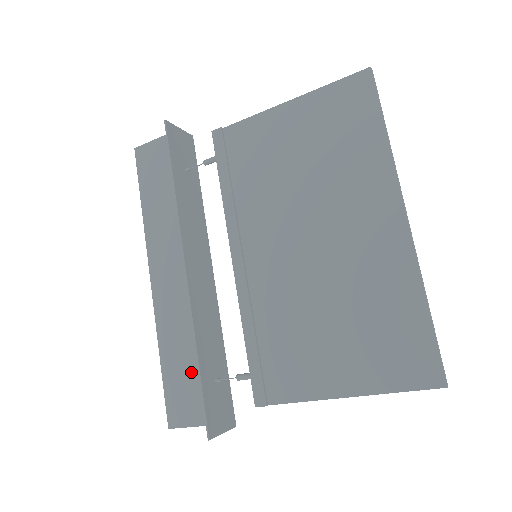
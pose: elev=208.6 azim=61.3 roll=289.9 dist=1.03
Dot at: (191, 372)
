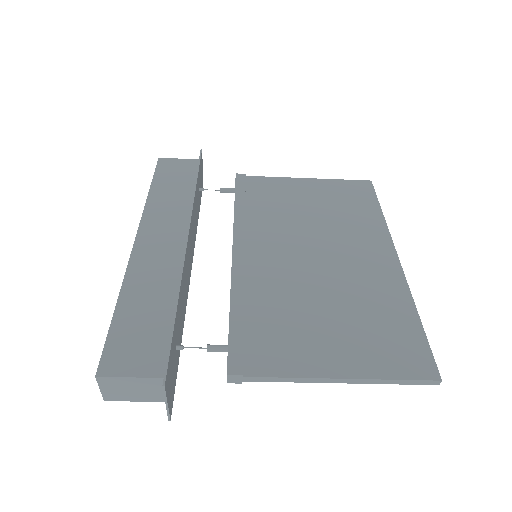
Dot at: (157, 321)
